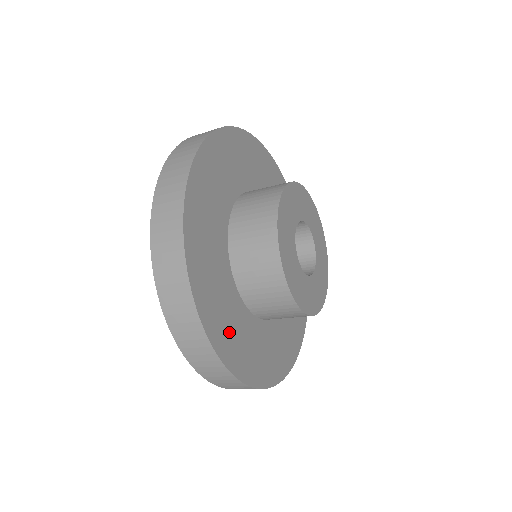
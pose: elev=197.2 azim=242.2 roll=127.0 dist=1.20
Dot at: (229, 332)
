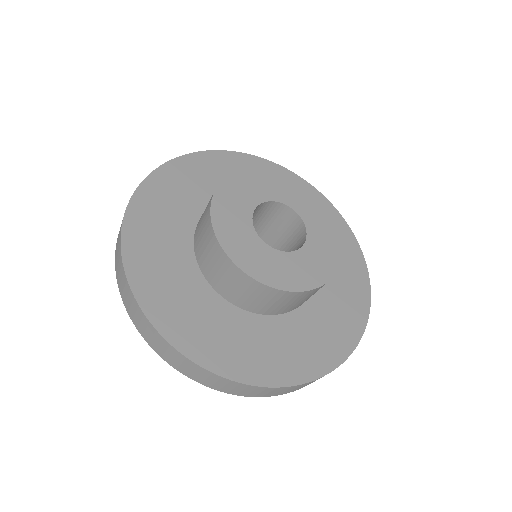
Dot at: (189, 320)
